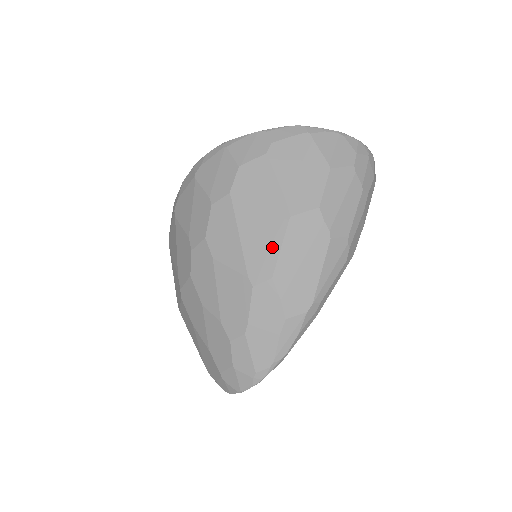
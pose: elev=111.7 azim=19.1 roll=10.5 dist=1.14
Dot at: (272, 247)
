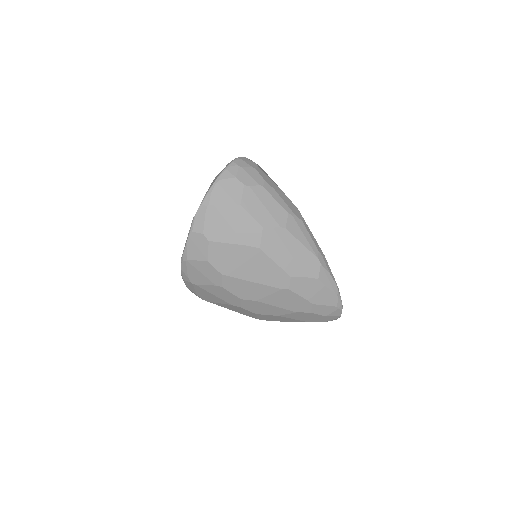
Dot at: (272, 268)
